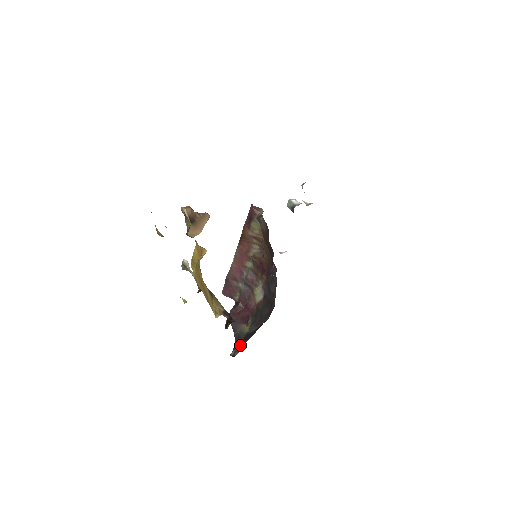
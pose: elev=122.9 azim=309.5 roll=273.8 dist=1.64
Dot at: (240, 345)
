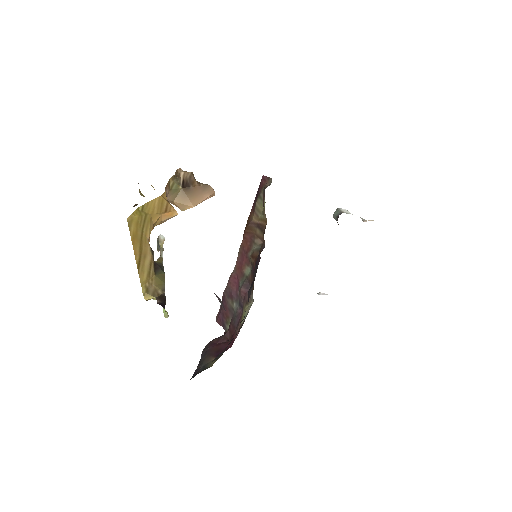
Dot at: occluded
